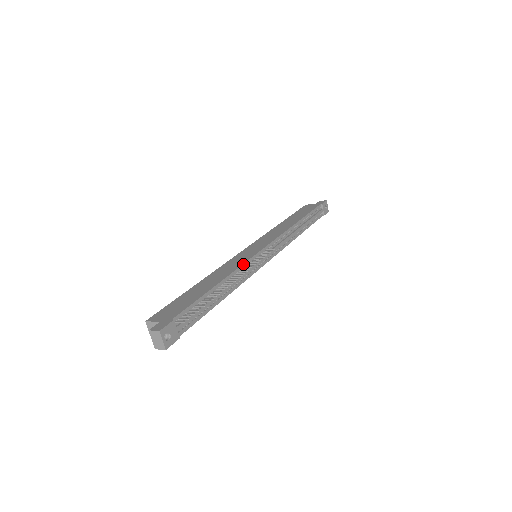
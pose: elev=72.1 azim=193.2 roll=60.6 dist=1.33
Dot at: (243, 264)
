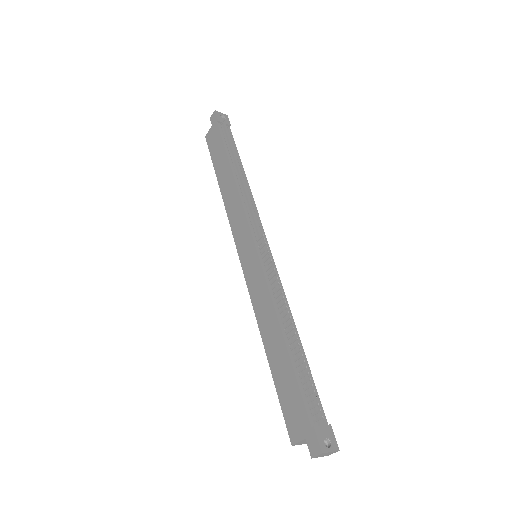
Dot at: (268, 288)
